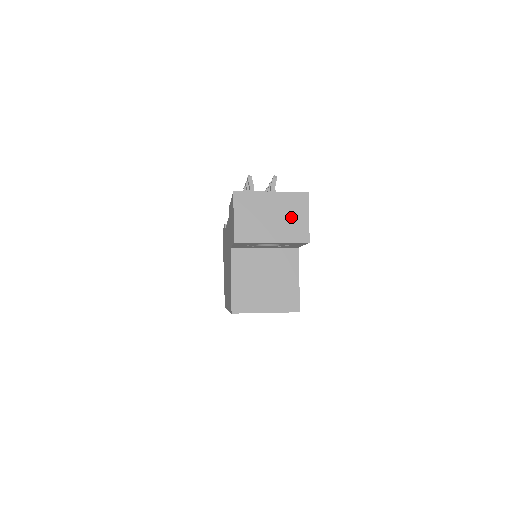
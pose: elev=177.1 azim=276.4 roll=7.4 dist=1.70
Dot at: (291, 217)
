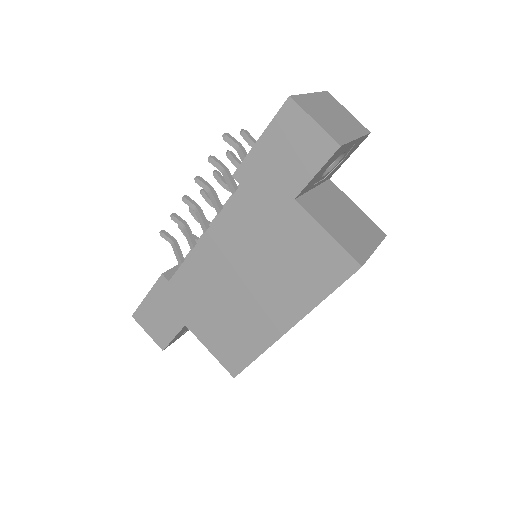
Dot at: (342, 114)
